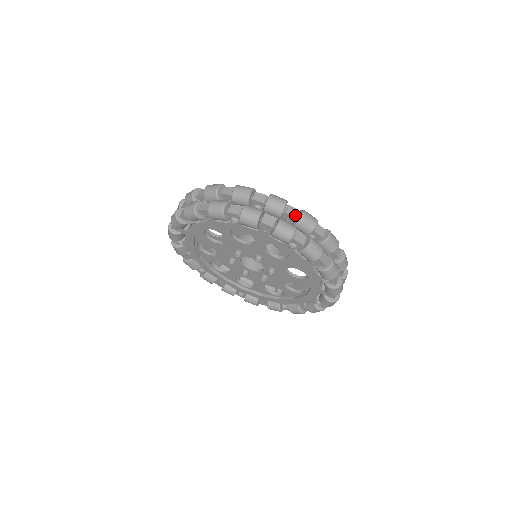
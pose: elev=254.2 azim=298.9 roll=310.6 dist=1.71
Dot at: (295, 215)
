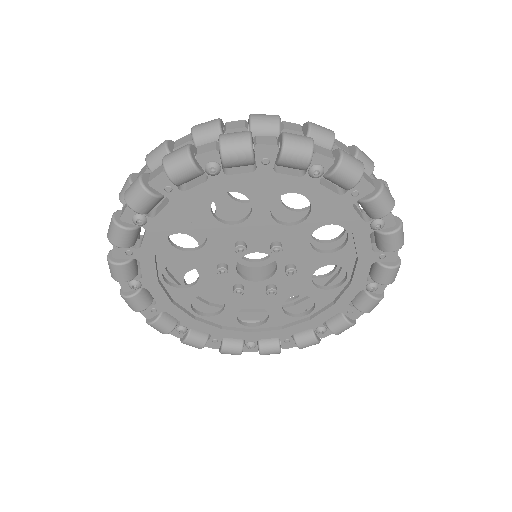
Dot at: (187, 140)
